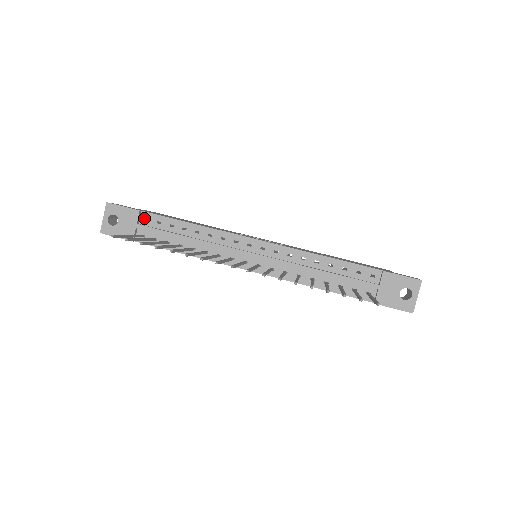
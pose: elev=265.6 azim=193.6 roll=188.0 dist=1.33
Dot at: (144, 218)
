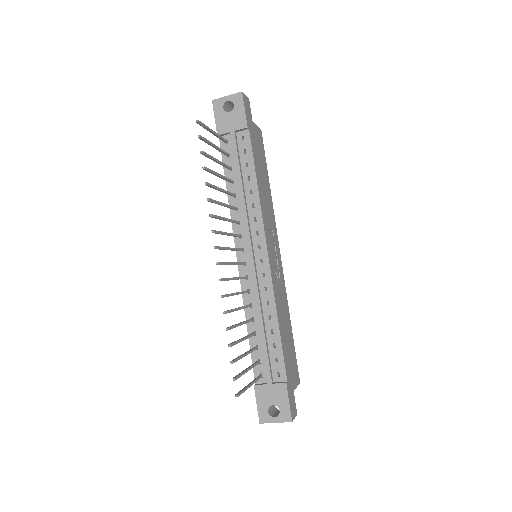
Dot at: (243, 135)
